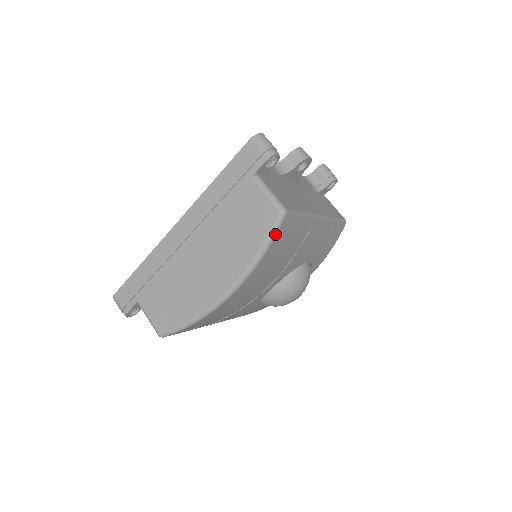
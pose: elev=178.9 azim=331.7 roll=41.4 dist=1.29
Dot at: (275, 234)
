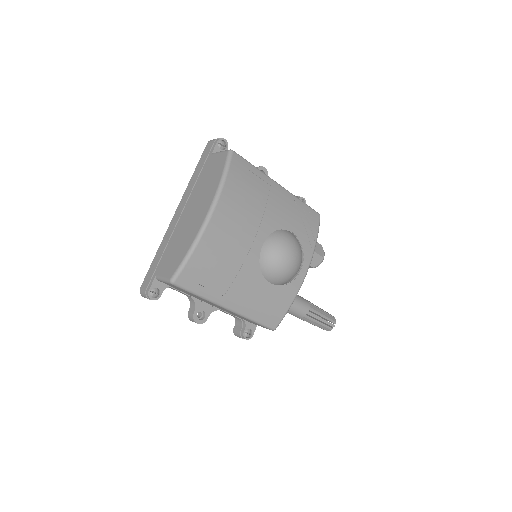
Dot at: (229, 163)
